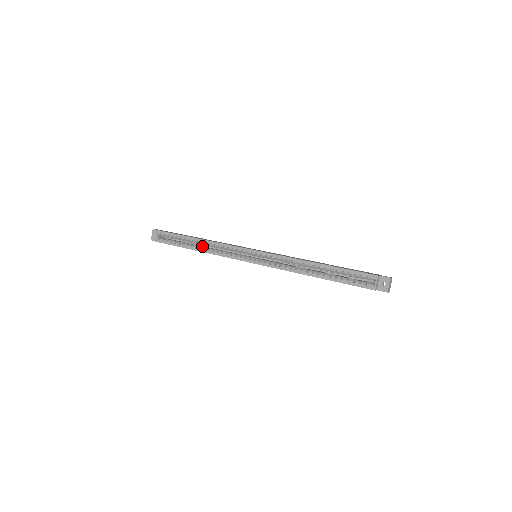
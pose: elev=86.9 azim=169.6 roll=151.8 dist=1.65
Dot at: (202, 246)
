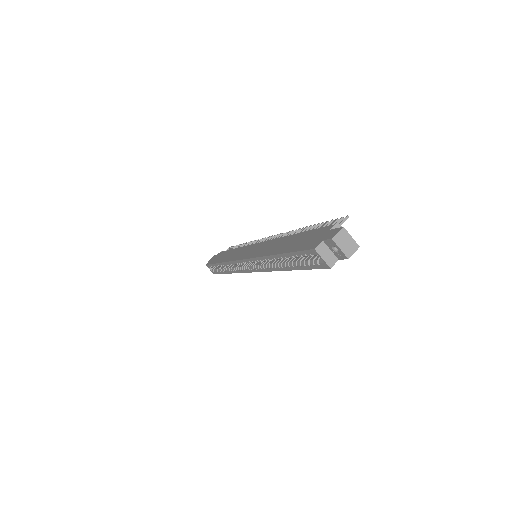
Dot at: occluded
